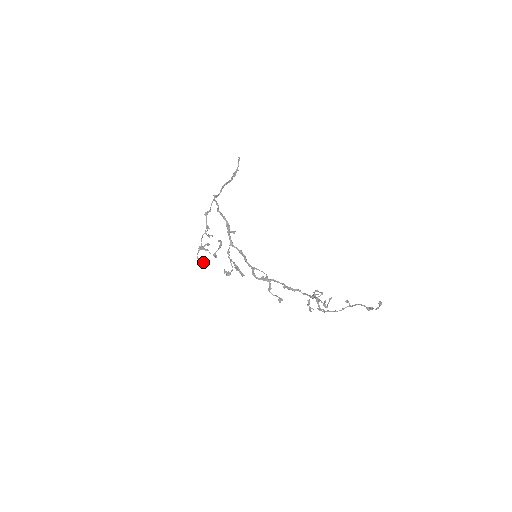
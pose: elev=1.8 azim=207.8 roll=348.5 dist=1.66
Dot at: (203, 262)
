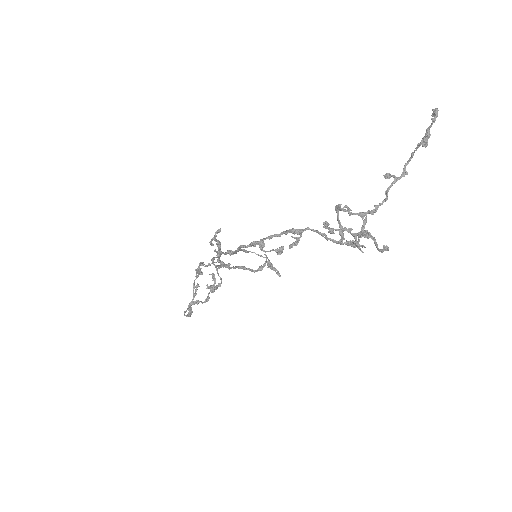
Dot at: (189, 312)
